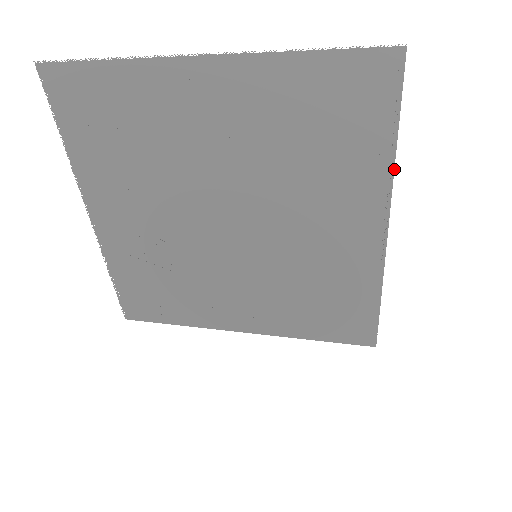
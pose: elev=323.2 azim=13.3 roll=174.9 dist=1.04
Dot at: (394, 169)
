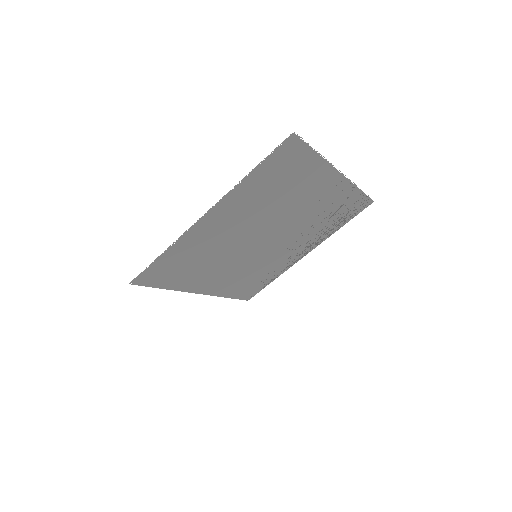
Dot at: occluded
